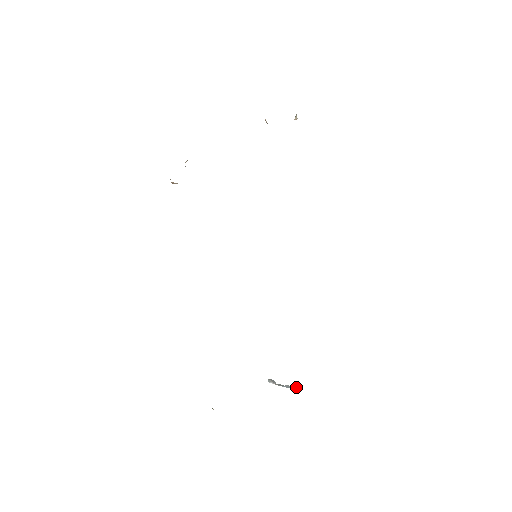
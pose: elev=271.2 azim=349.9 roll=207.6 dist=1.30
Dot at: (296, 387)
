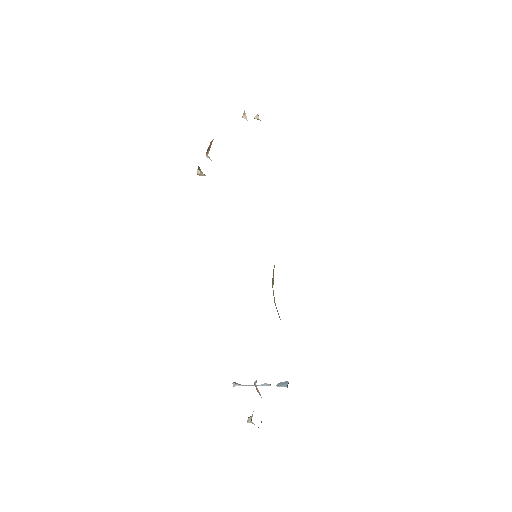
Dot at: (281, 382)
